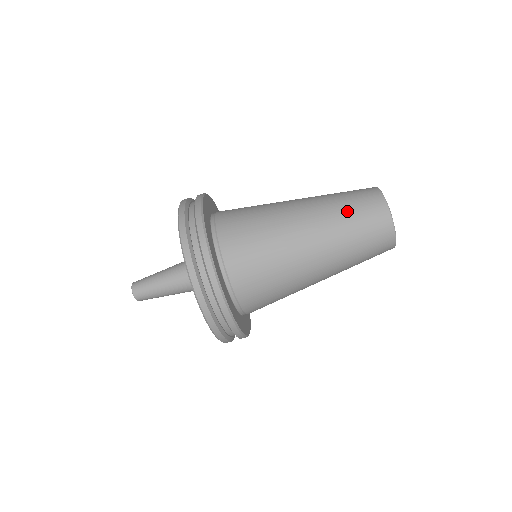
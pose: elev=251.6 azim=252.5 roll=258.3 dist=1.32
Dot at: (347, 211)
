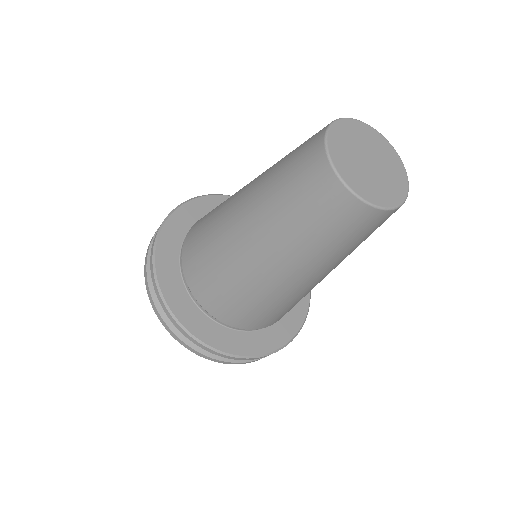
Dot at: (322, 241)
